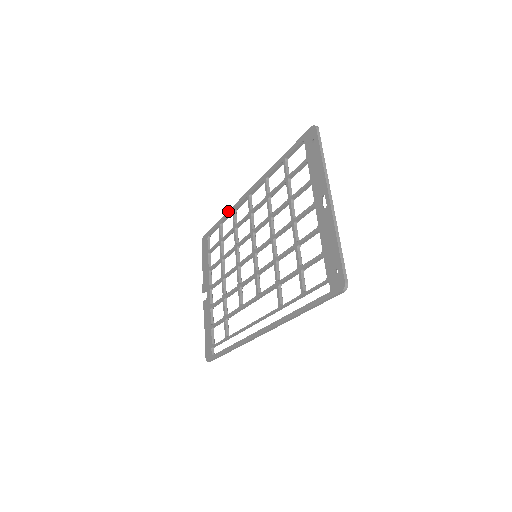
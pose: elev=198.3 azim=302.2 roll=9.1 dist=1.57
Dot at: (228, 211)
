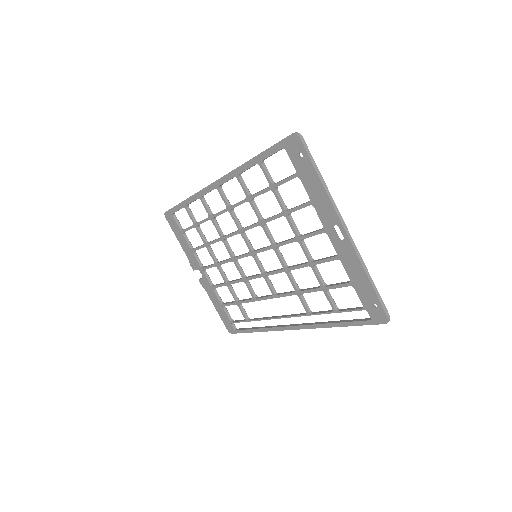
Dot at: (192, 196)
